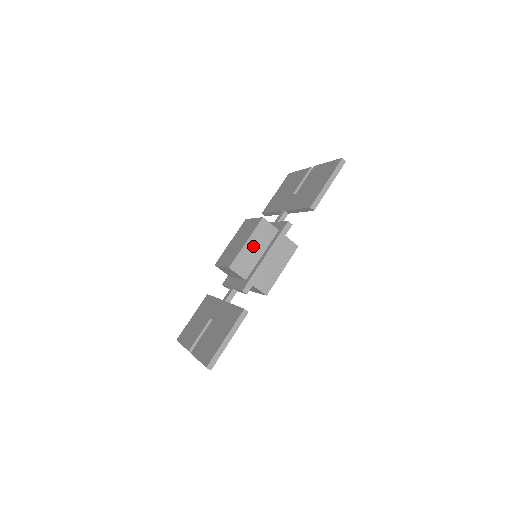
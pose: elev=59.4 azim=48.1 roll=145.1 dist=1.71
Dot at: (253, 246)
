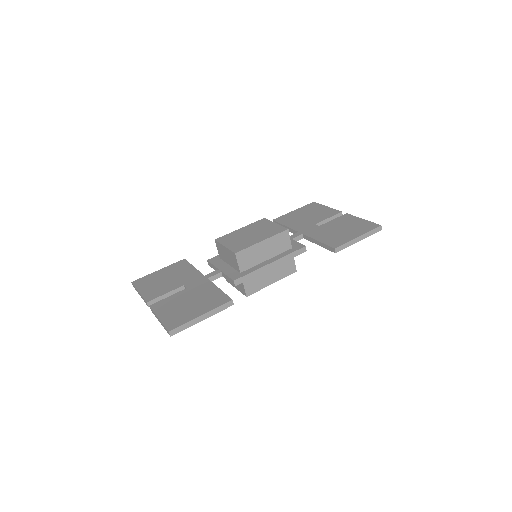
Dot at: (265, 248)
